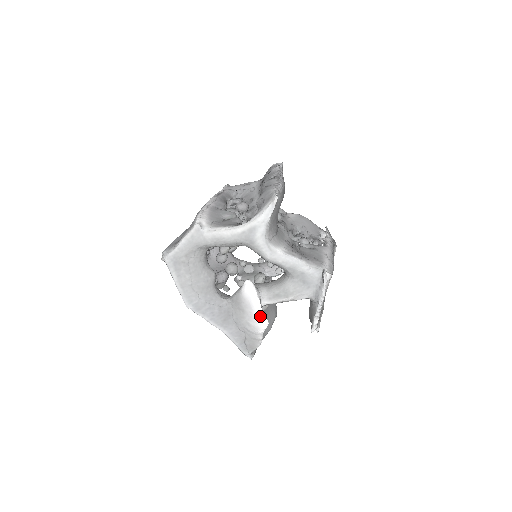
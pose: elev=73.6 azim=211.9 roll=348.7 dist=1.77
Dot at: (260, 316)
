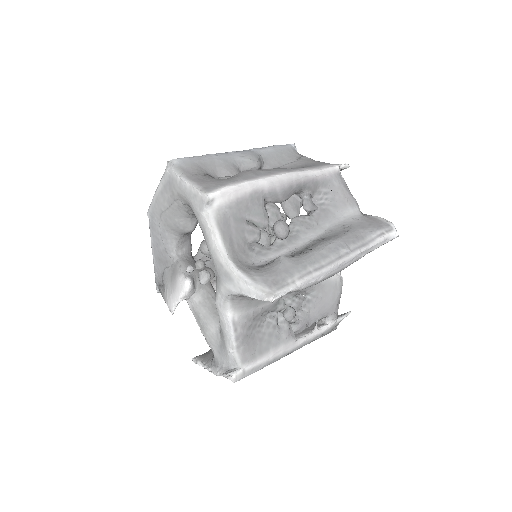
Dot at: (172, 304)
